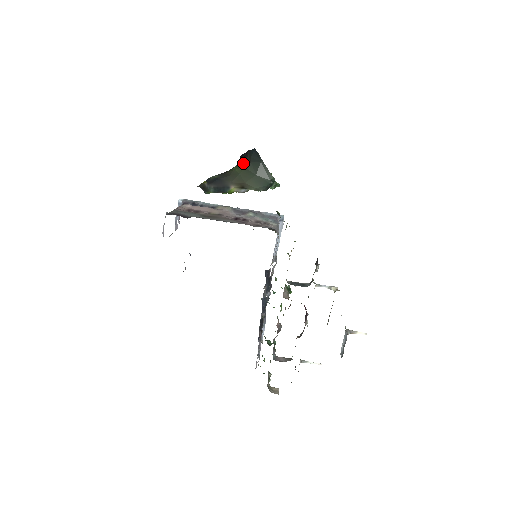
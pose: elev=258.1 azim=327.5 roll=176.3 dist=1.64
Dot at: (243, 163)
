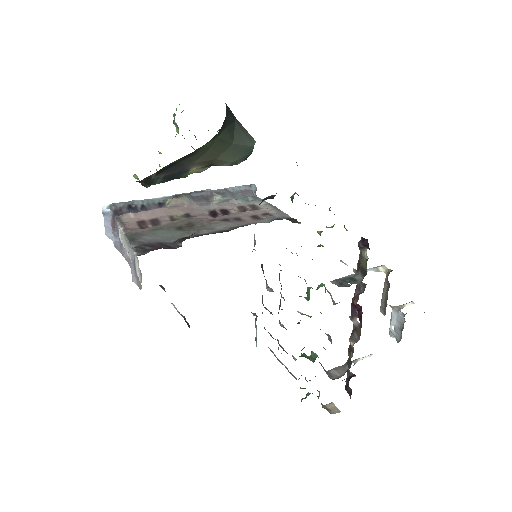
Dot at: (218, 132)
